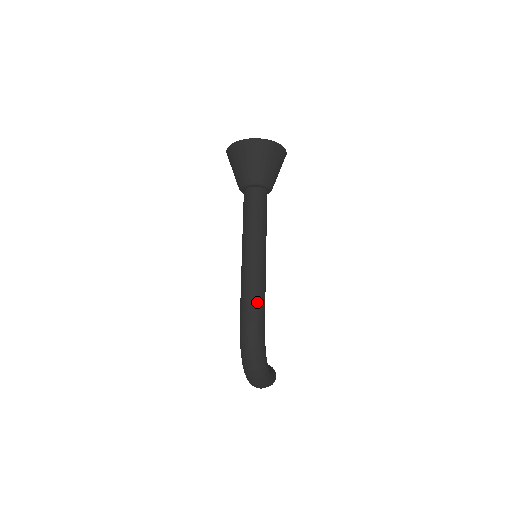
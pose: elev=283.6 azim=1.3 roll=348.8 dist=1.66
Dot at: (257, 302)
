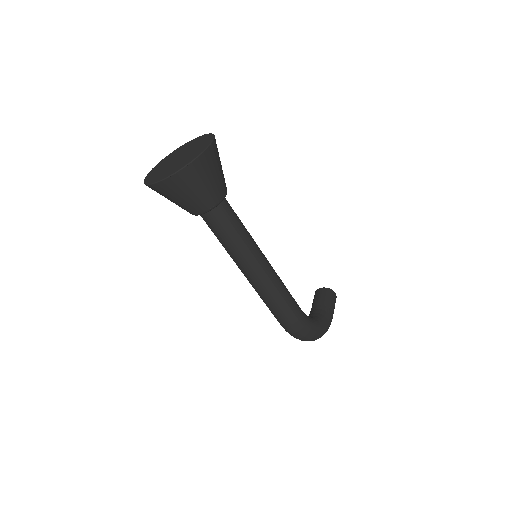
Dot at: (284, 310)
